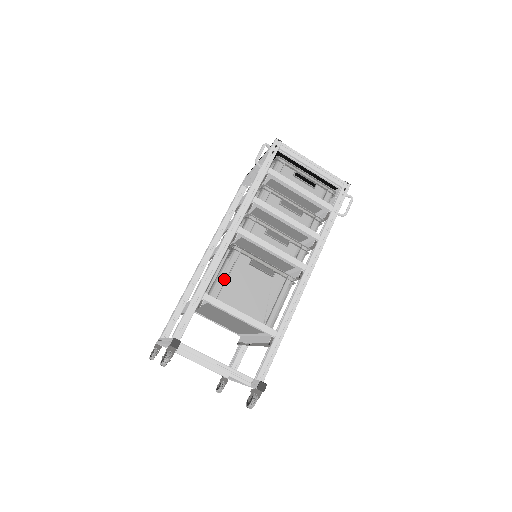
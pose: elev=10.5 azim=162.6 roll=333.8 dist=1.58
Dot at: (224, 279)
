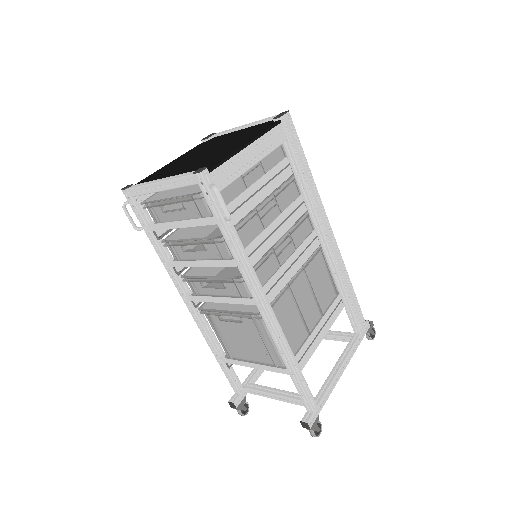
Dot at: (221, 339)
